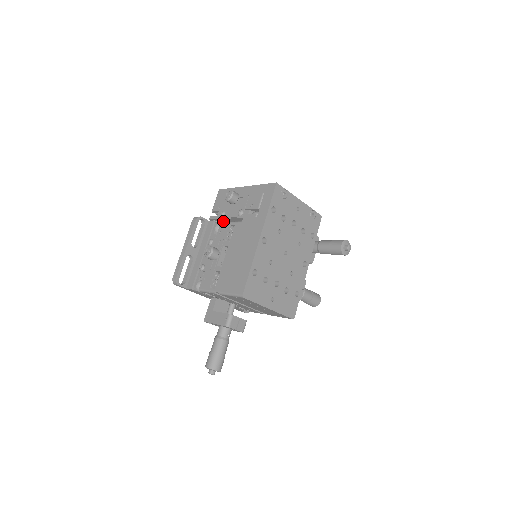
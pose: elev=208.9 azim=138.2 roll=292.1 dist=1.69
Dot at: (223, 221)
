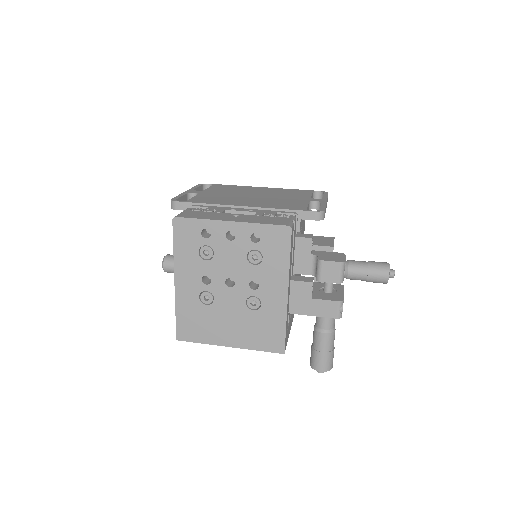
Dot at: occluded
